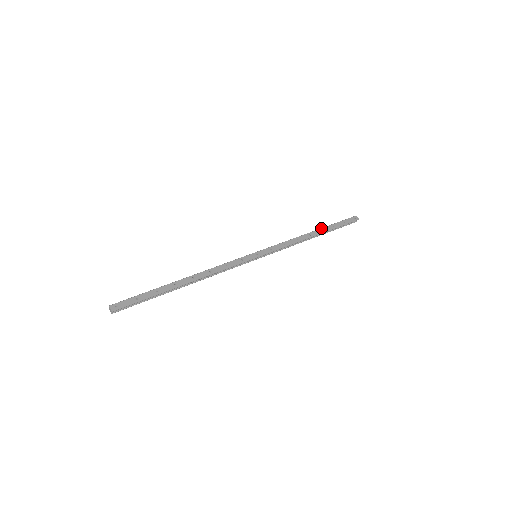
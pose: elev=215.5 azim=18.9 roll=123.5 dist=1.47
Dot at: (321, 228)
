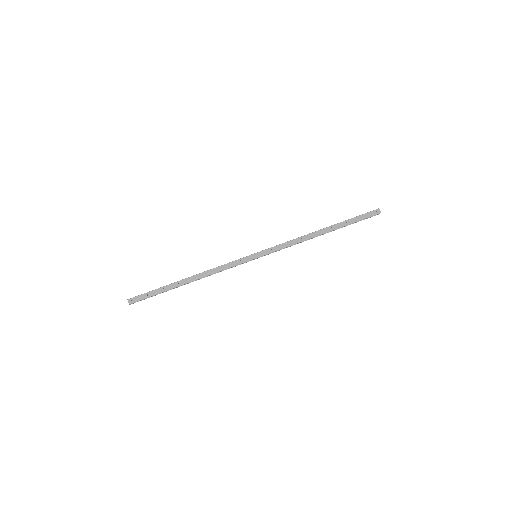
Dot at: (332, 225)
